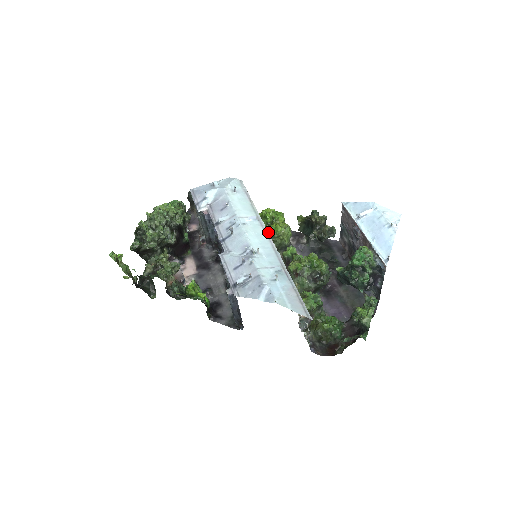
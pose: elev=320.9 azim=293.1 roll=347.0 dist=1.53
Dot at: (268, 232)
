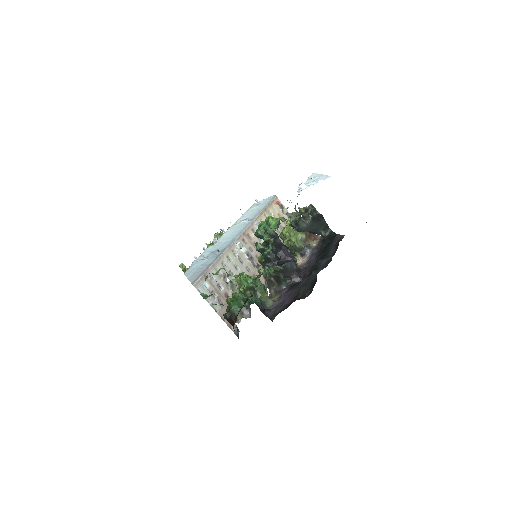
Dot at: occluded
